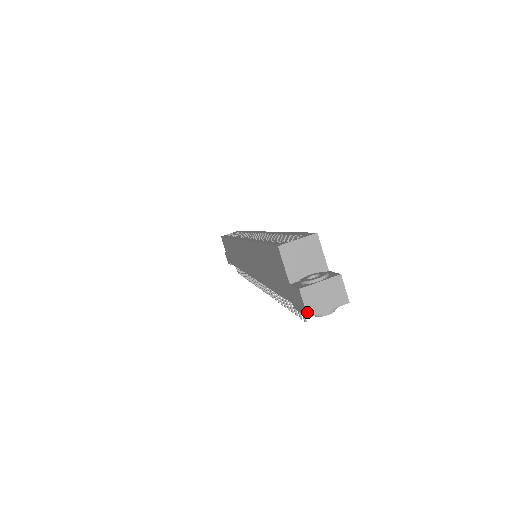
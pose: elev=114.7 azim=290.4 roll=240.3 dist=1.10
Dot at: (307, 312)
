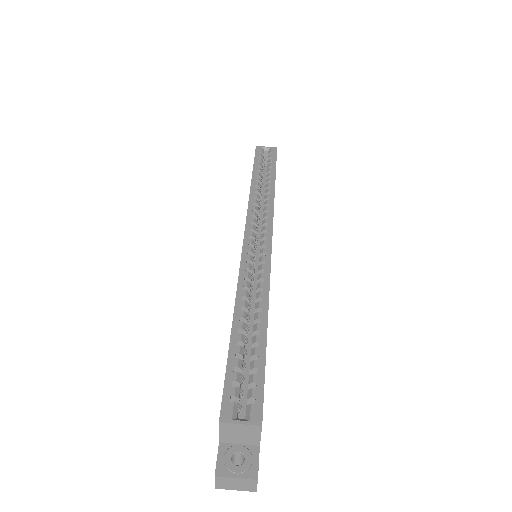
Dot at: (215, 486)
